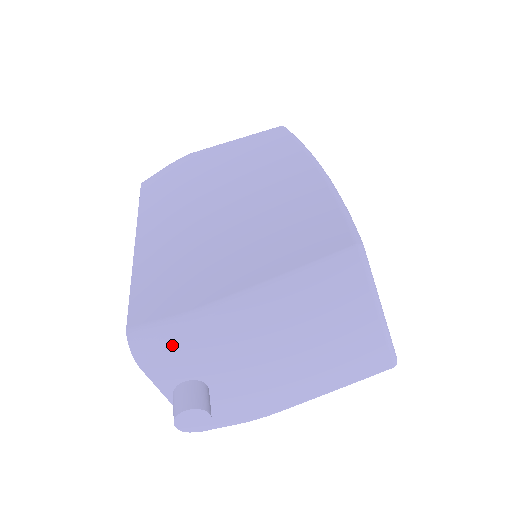
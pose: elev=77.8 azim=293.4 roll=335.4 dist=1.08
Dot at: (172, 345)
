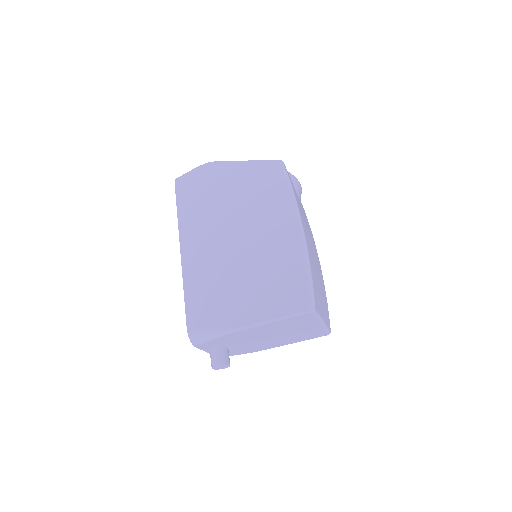
Dot at: (212, 341)
